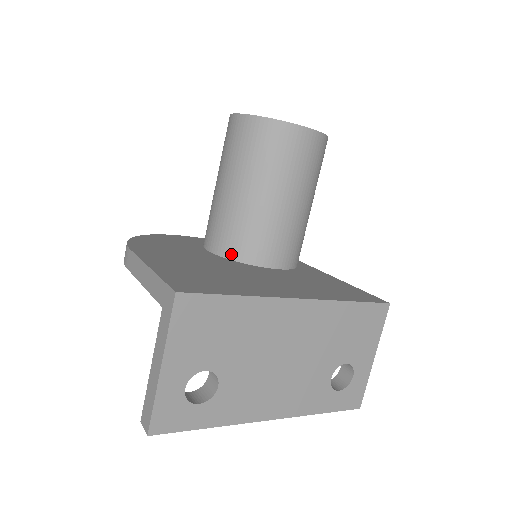
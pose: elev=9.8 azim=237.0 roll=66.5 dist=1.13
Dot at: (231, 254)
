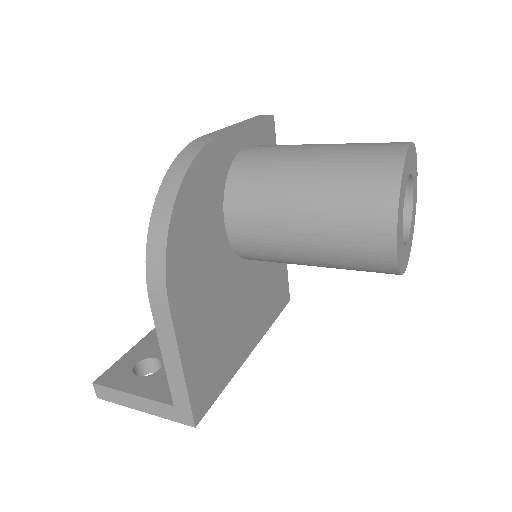
Dot at: (241, 253)
